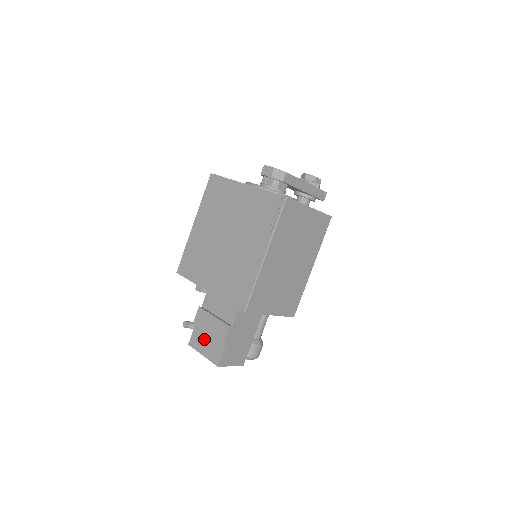
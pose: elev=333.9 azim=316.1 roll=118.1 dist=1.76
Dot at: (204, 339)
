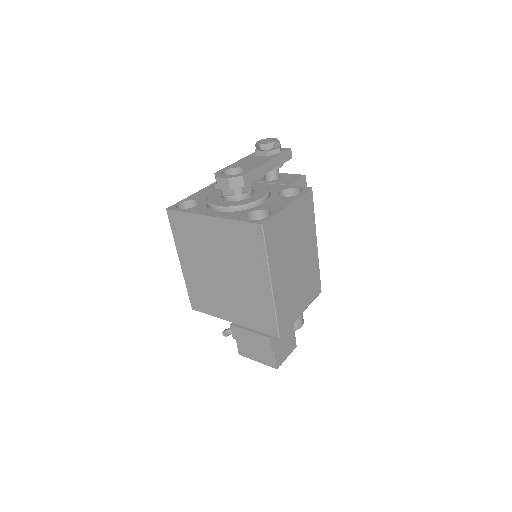
Dot at: (251, 349)
